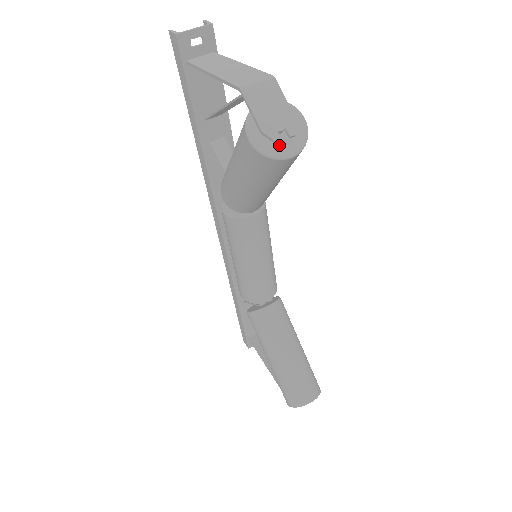
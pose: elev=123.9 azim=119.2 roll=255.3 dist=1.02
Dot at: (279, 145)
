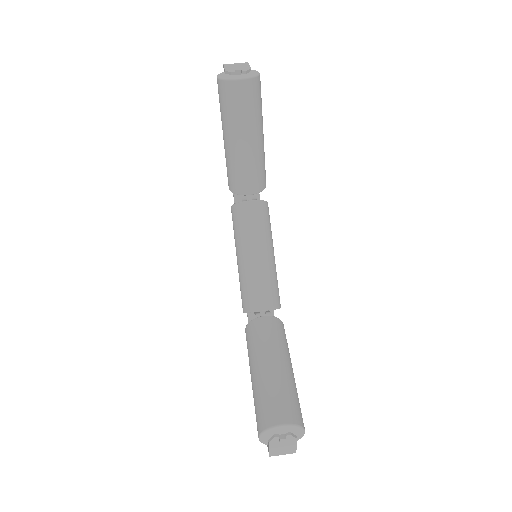
Dot at: (234, 77)
